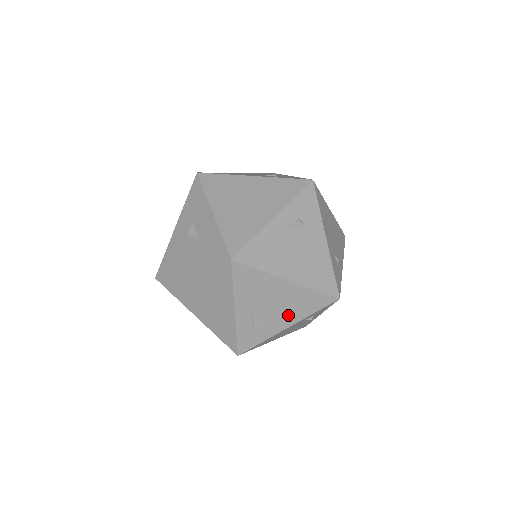
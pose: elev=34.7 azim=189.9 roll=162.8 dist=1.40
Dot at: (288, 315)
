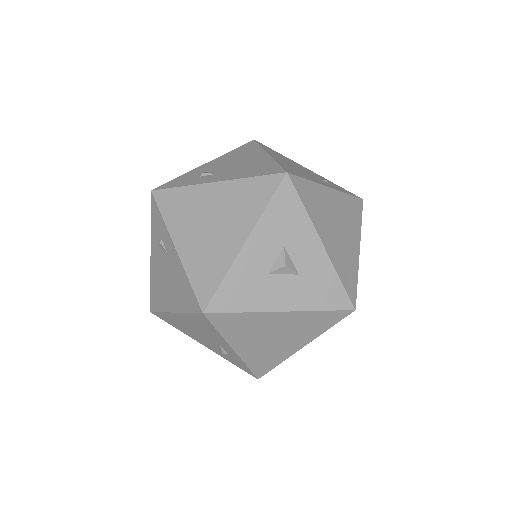
Dot at: occluded
